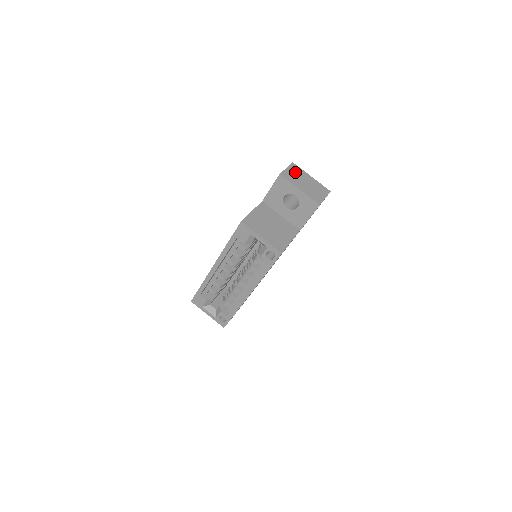
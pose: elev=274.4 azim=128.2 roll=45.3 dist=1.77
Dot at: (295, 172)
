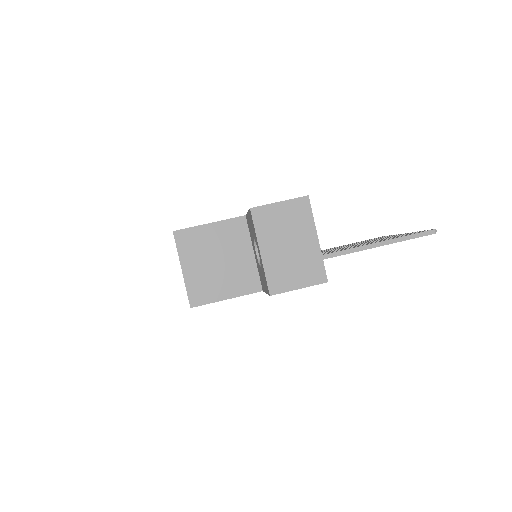
Dot at: (290, 216)
